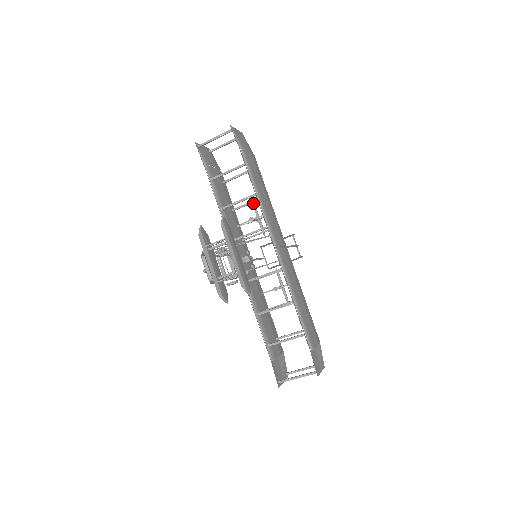
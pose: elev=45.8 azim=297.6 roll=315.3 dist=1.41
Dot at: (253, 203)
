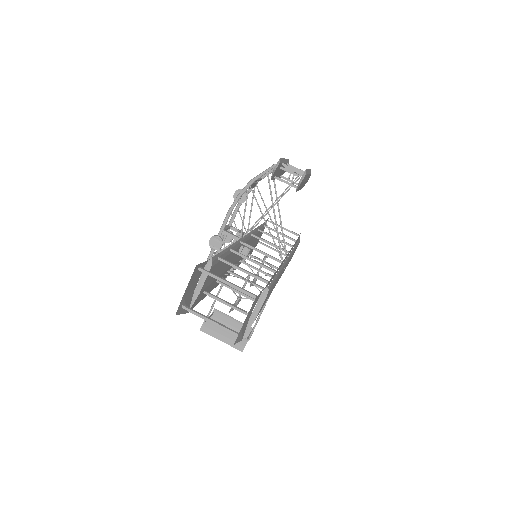
Dot at: occluded
